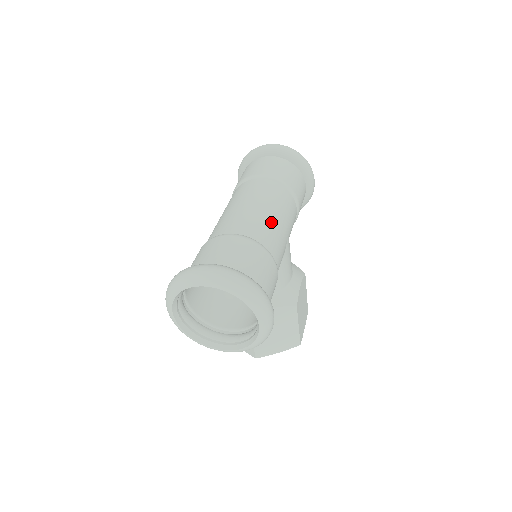
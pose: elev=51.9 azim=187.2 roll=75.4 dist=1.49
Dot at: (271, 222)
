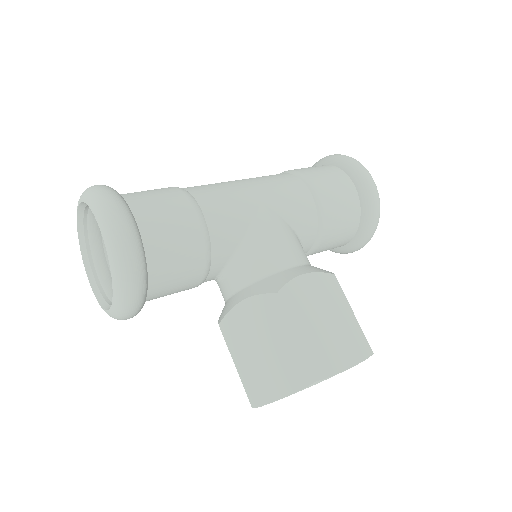
Dot at: (227, 184)
